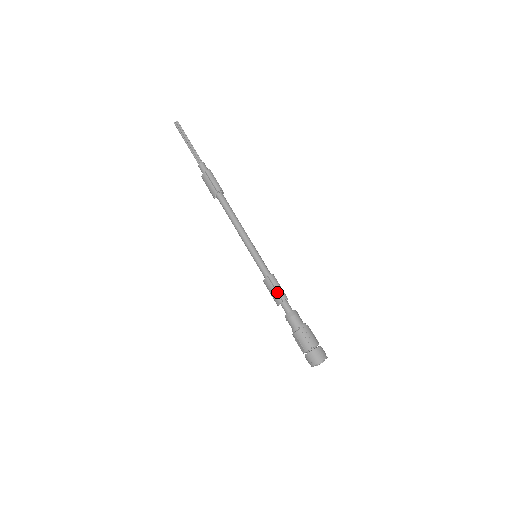
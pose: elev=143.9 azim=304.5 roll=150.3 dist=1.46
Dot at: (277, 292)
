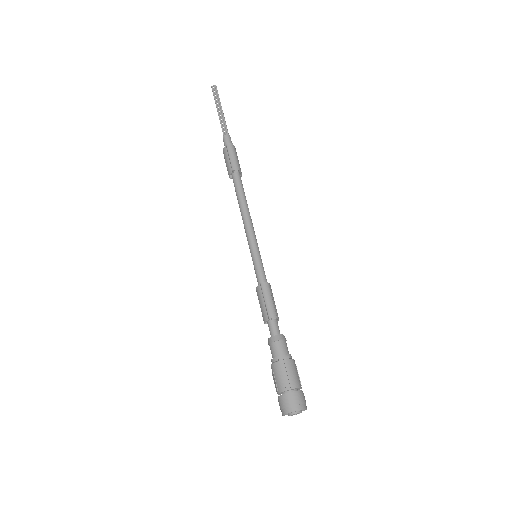
Dot at: (265, 306)
